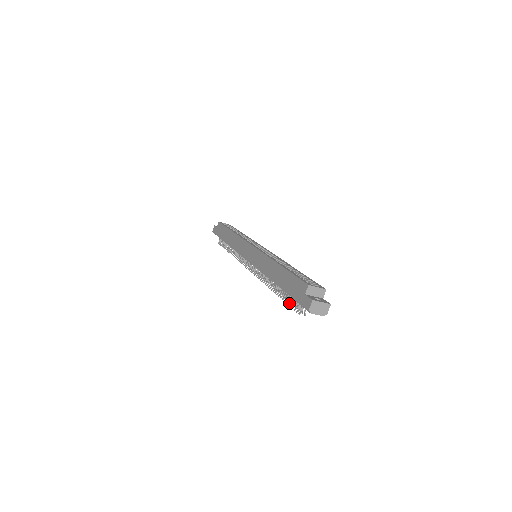
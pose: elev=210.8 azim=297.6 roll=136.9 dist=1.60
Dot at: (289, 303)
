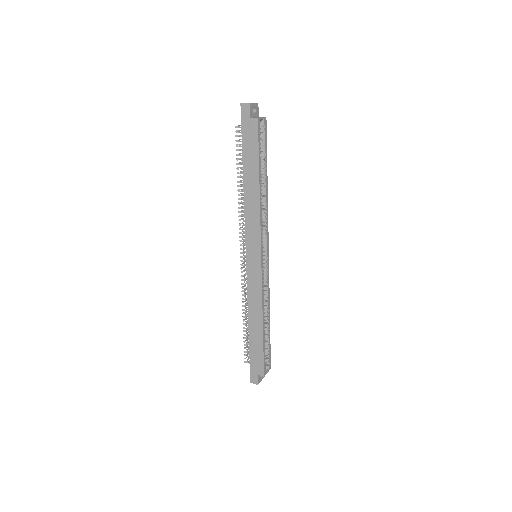
Dot at: occluded
